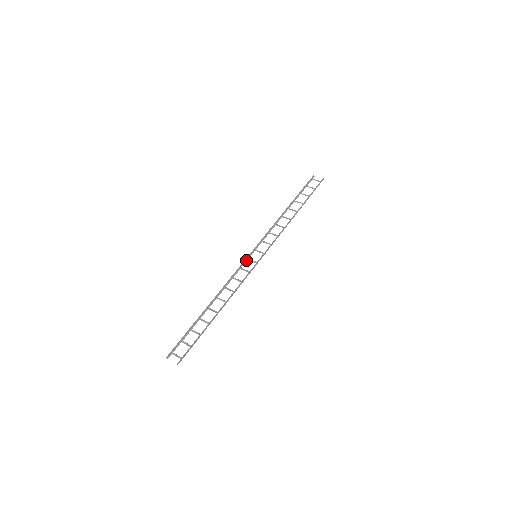
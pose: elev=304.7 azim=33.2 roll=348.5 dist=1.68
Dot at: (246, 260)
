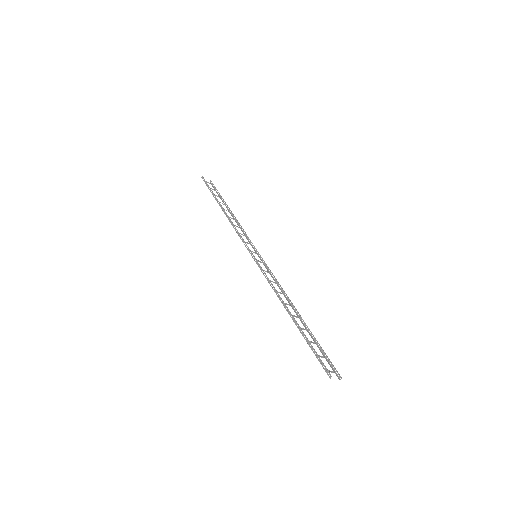
Dot at: occluded
